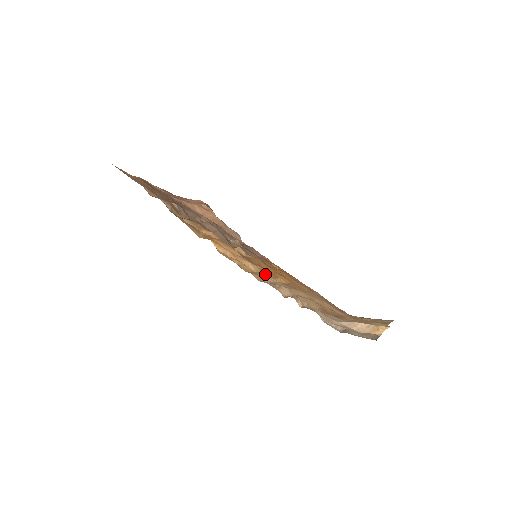
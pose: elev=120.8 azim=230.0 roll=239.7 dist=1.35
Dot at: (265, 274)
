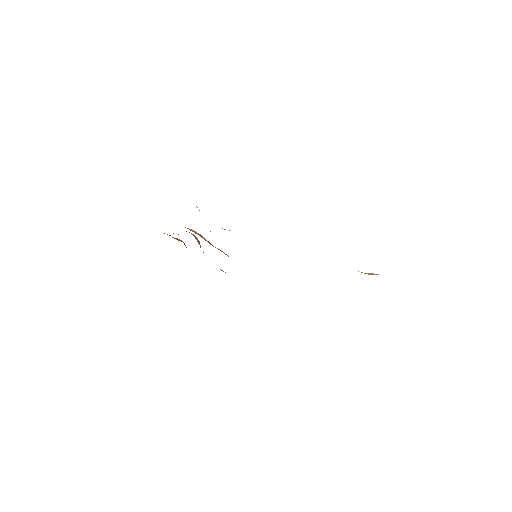
Dot at: occluded
